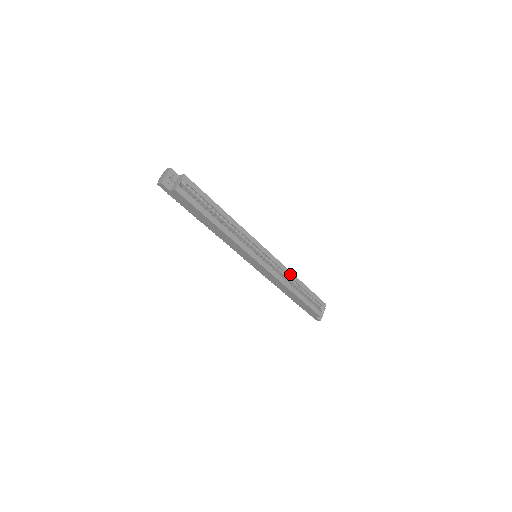
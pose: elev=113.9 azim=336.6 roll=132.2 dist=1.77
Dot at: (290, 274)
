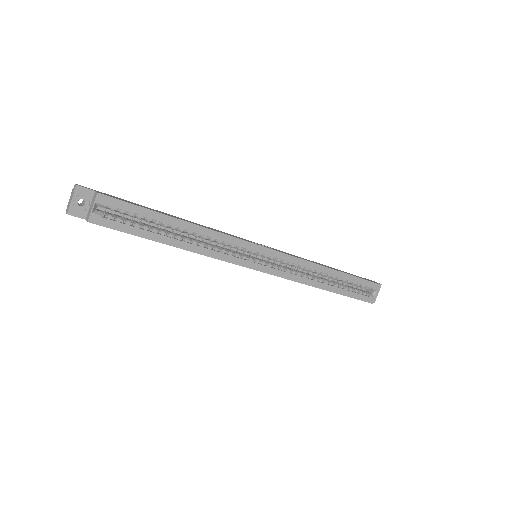
Dot at: (314, 266)
